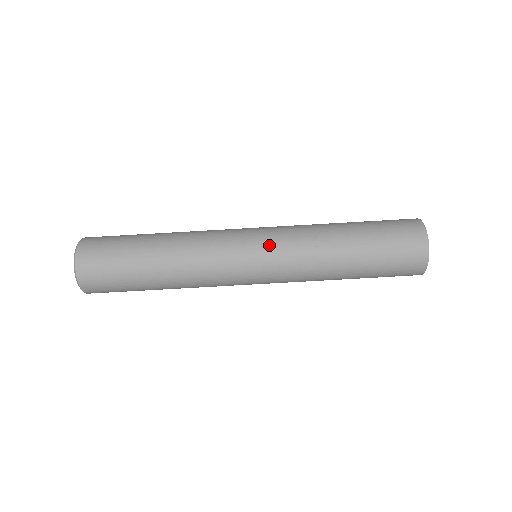
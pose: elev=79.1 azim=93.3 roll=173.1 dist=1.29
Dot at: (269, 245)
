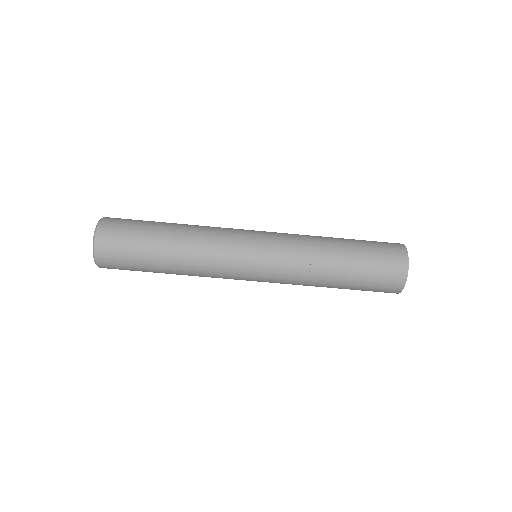
Dot at: (270, 240)
